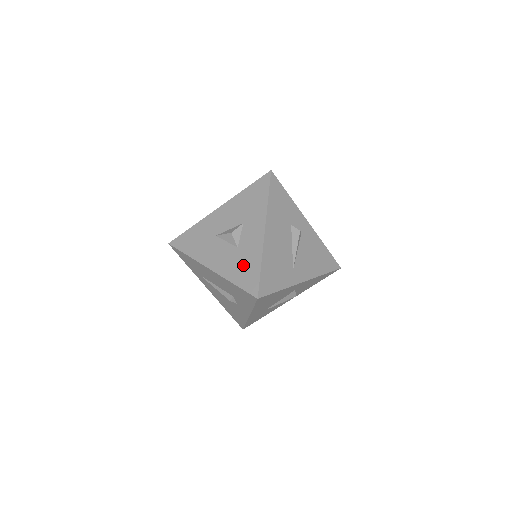
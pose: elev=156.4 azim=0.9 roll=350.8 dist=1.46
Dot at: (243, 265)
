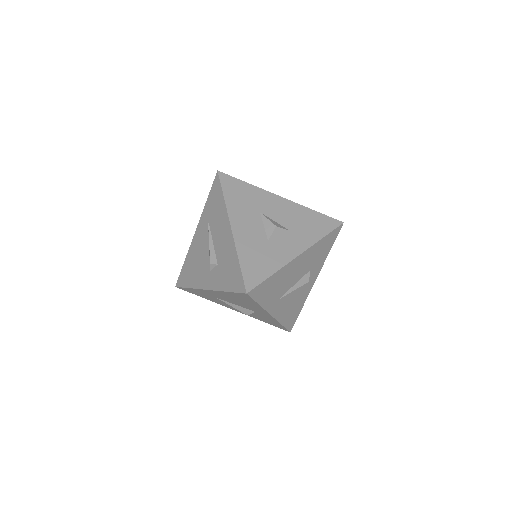
Dot at: (260, 257)
